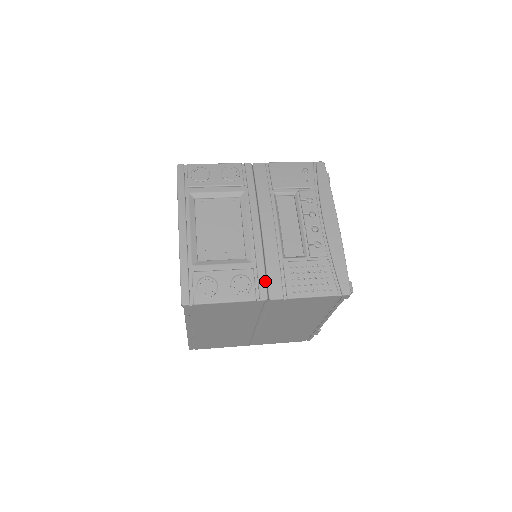
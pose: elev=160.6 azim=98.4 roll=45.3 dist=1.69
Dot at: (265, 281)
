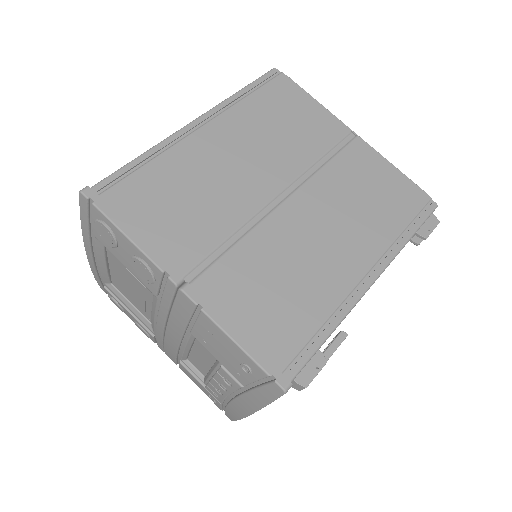
Dot at: (162, 349)
